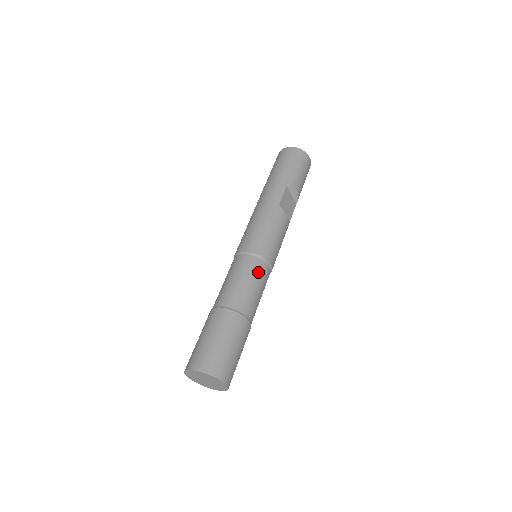
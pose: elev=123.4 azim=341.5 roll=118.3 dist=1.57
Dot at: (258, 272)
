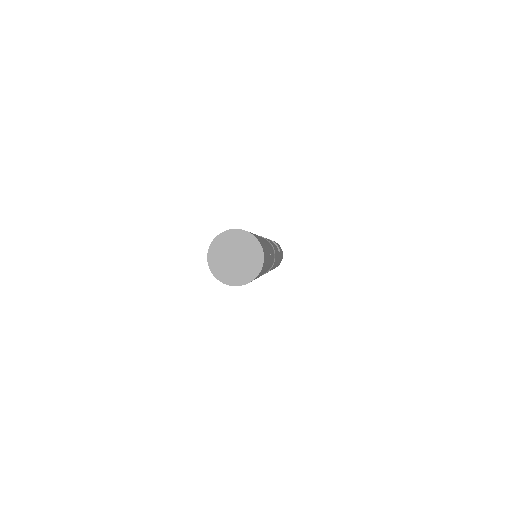
Dot at: occluded
